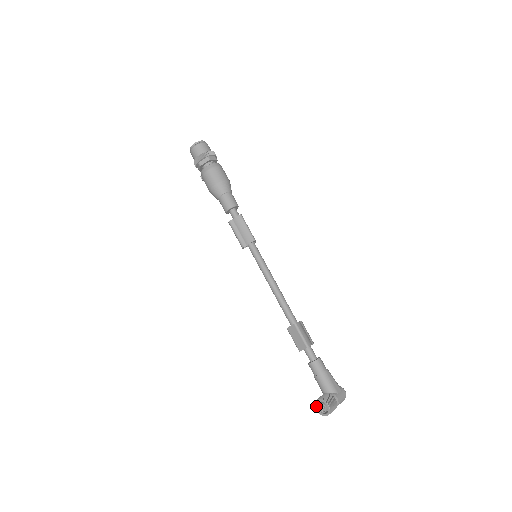
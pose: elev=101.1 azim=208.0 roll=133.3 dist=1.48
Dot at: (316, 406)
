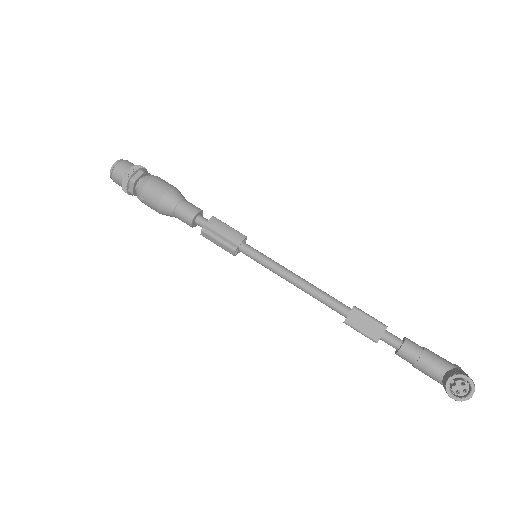
Dot at: (450, 393)
